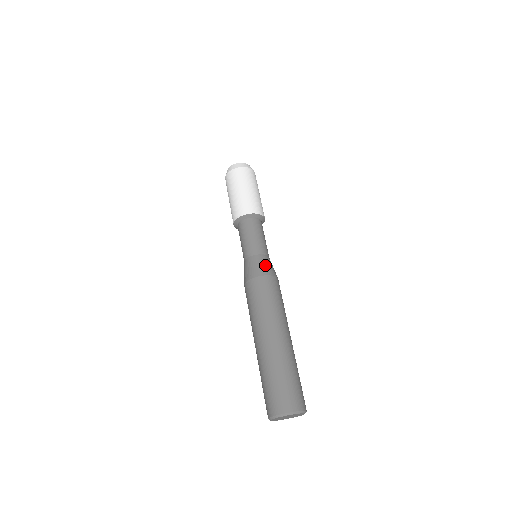
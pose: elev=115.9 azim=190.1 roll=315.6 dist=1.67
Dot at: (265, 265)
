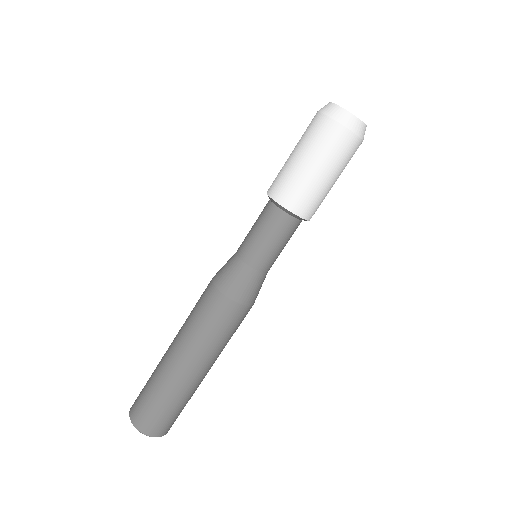
Dot at: (258, 290)
